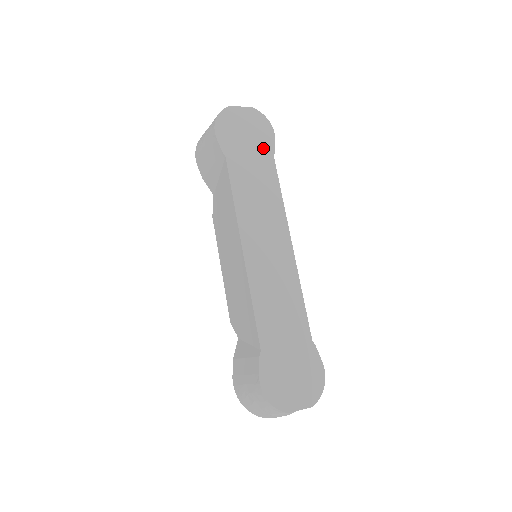
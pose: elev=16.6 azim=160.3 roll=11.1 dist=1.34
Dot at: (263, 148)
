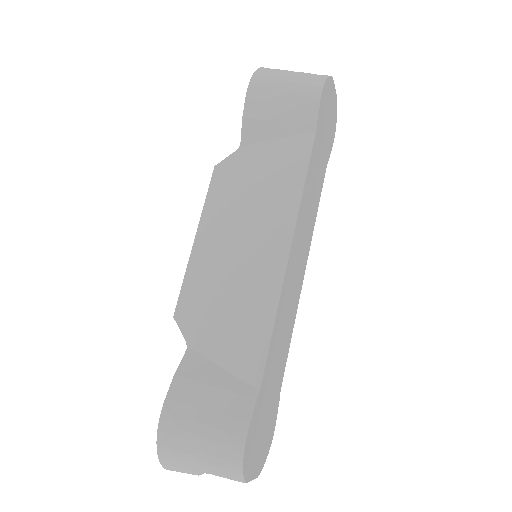
Dot at: (327, 148)
